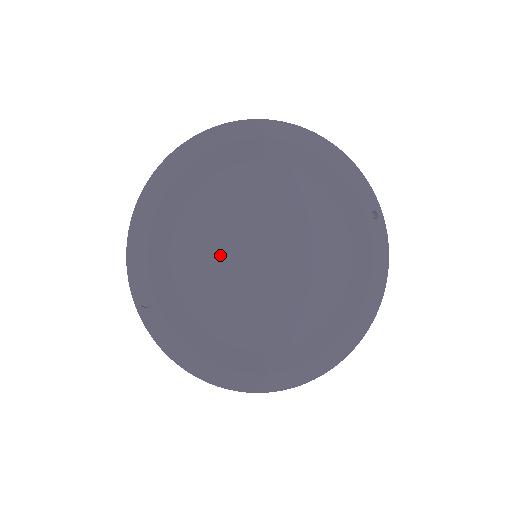
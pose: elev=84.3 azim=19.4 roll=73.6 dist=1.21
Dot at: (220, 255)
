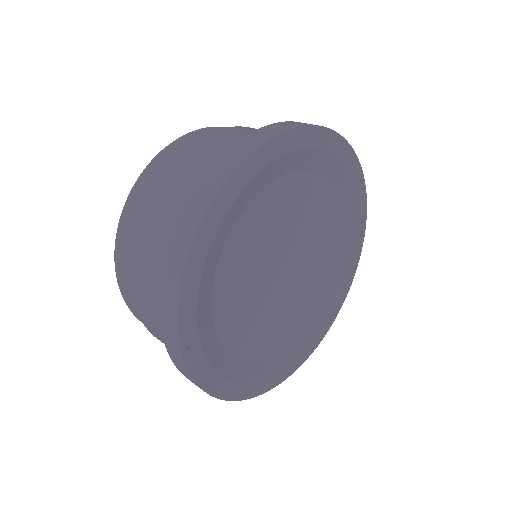
Dot at: (253, 275)
